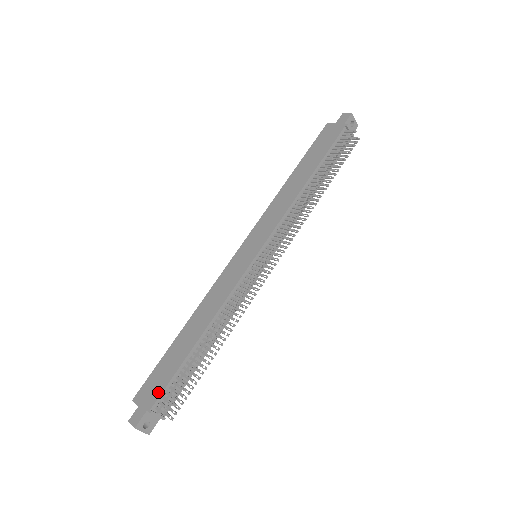
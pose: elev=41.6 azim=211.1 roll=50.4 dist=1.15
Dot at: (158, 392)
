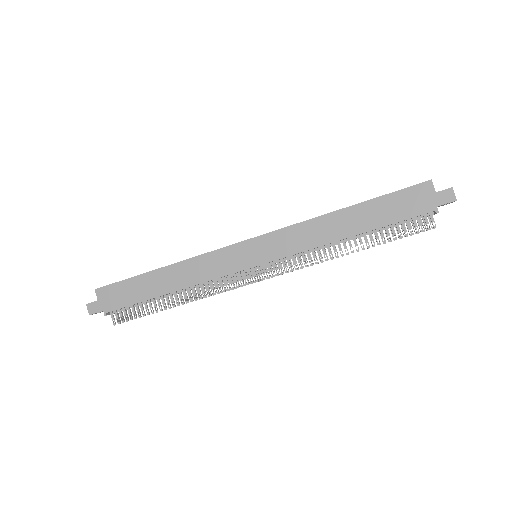
Dot at: (117, 306)
